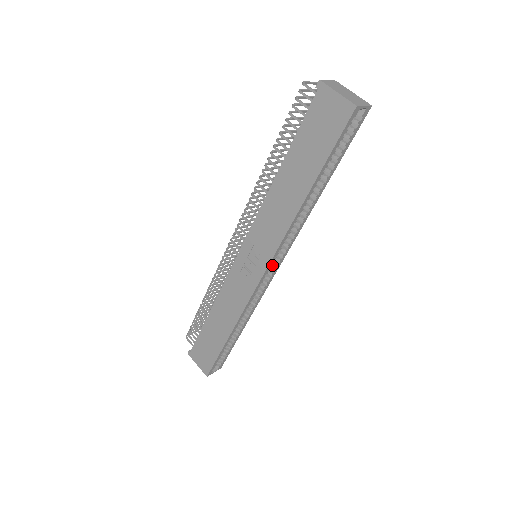
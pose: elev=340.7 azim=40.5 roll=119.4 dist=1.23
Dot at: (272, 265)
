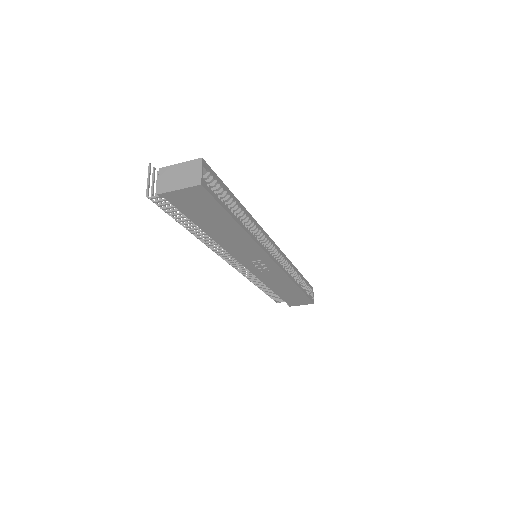
Dot at: occluded
